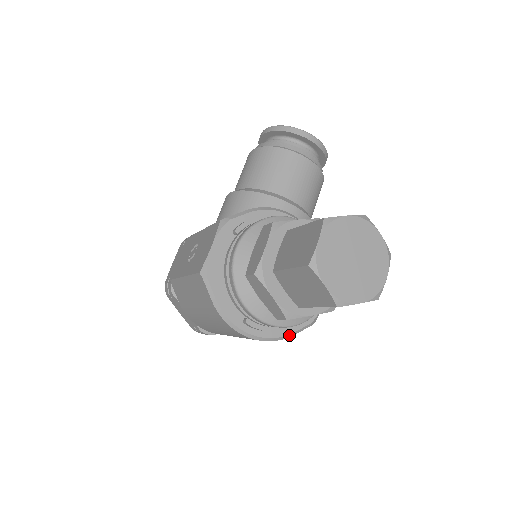
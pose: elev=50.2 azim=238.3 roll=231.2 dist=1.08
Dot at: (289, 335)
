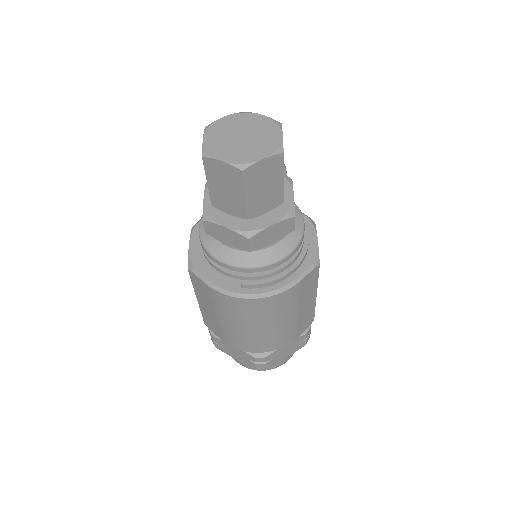
Dot at: (295, 281)
